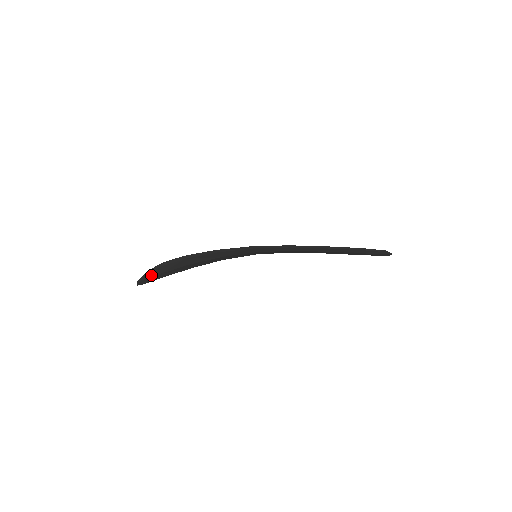
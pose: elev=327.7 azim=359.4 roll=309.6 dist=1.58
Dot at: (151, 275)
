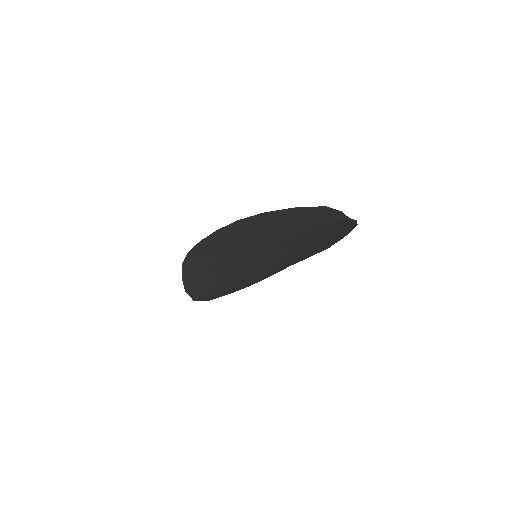
Dot at: (188, 282)
